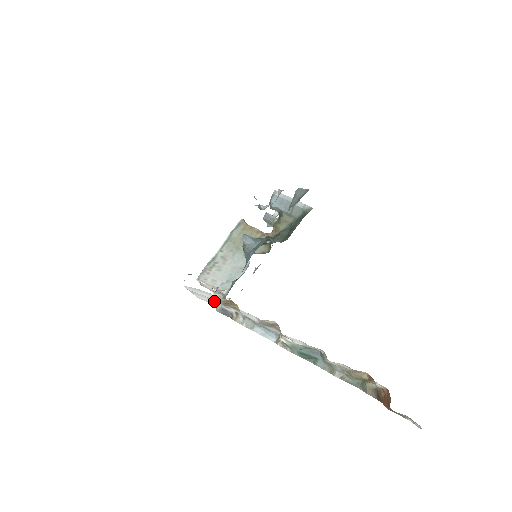
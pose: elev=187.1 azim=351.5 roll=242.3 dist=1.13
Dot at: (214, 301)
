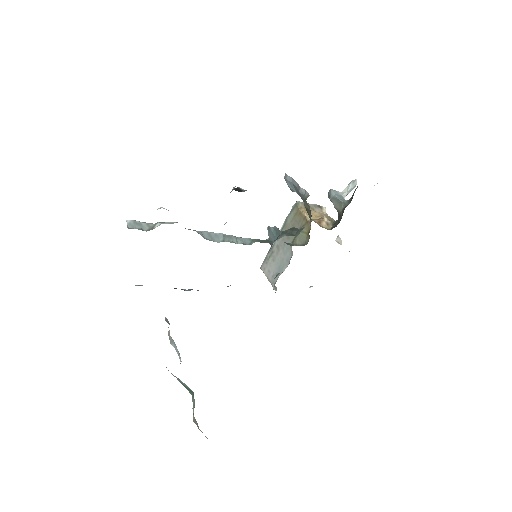
Dot at: occluded
